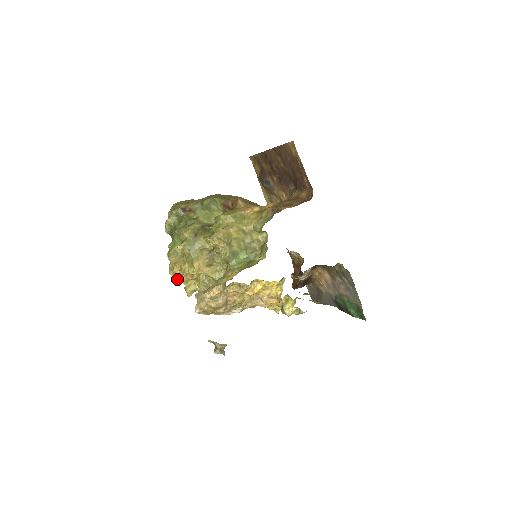
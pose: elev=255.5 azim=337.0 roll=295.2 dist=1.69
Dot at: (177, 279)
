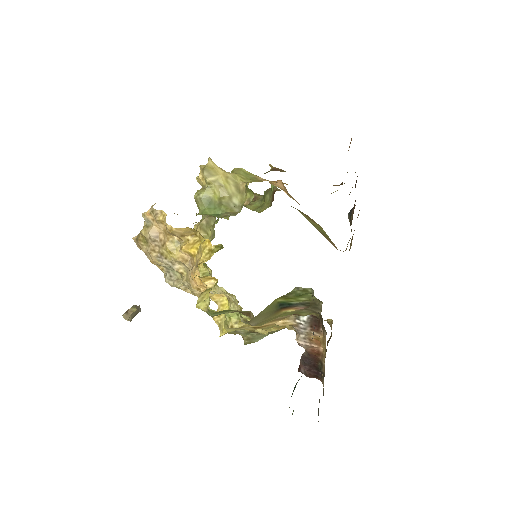
Dot at: occluded
